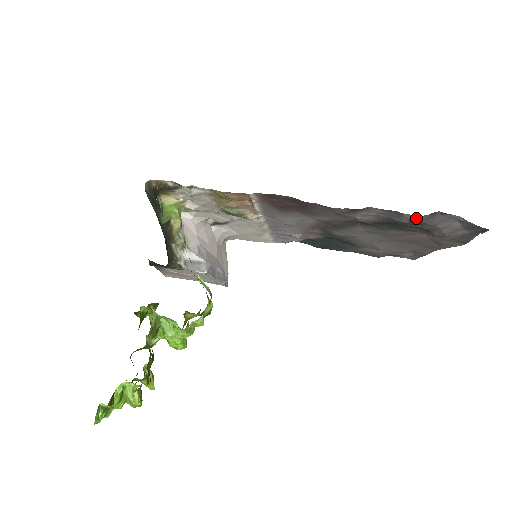
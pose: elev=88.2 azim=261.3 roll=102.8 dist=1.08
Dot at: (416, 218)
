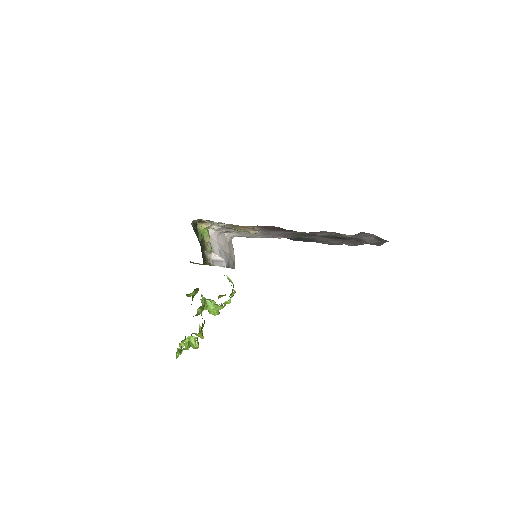
Dot at: (349, 236)
